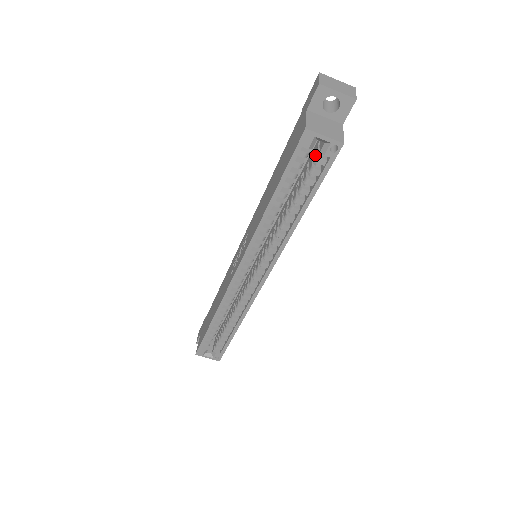
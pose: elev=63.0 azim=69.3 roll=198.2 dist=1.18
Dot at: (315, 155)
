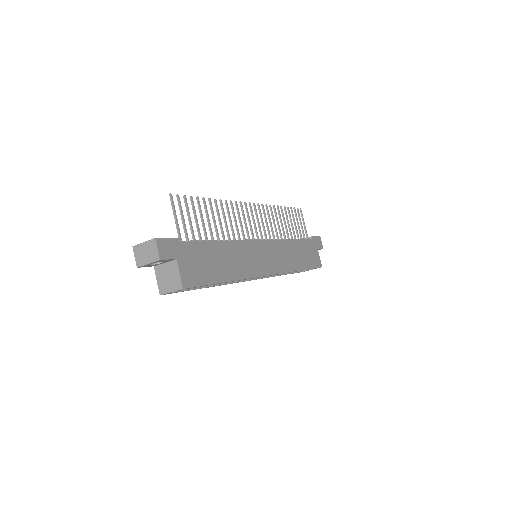
Dot at: occluded
